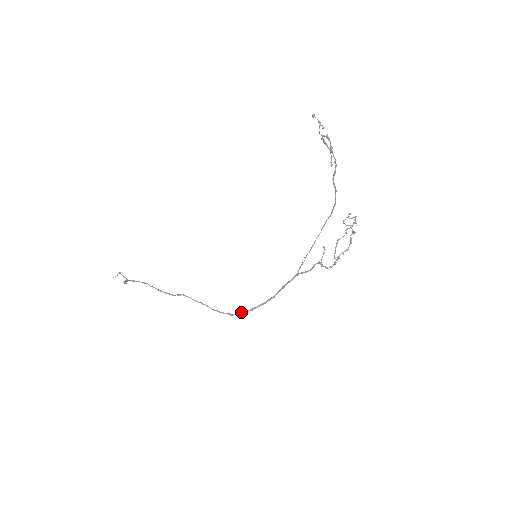
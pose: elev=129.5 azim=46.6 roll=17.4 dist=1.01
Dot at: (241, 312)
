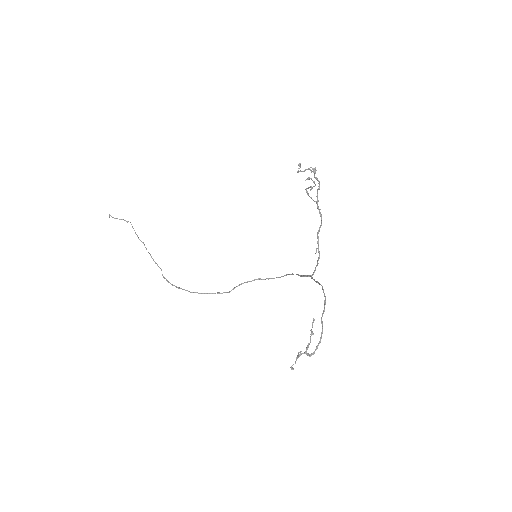
Dot at: occluded
